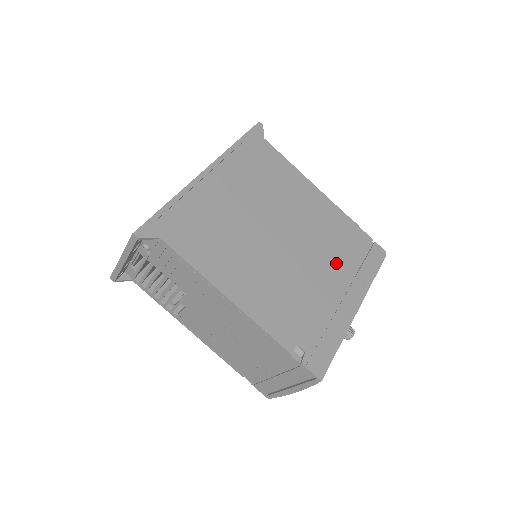
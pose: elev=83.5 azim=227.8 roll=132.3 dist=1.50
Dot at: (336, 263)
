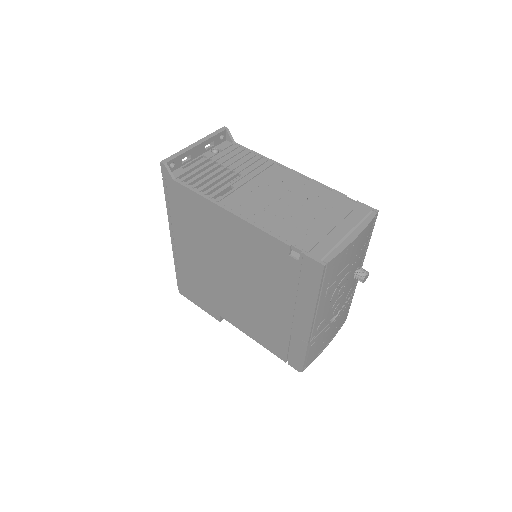
Dot at: occluded
